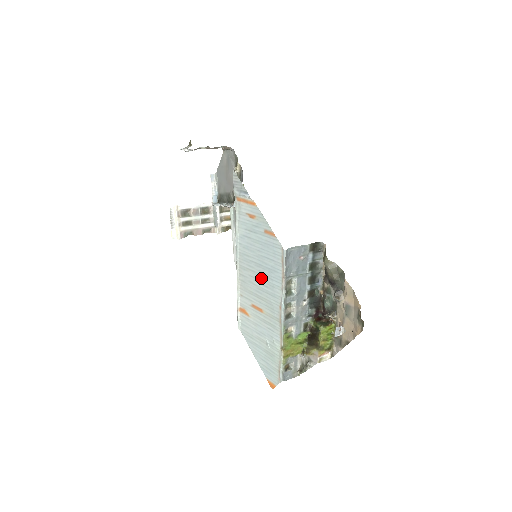
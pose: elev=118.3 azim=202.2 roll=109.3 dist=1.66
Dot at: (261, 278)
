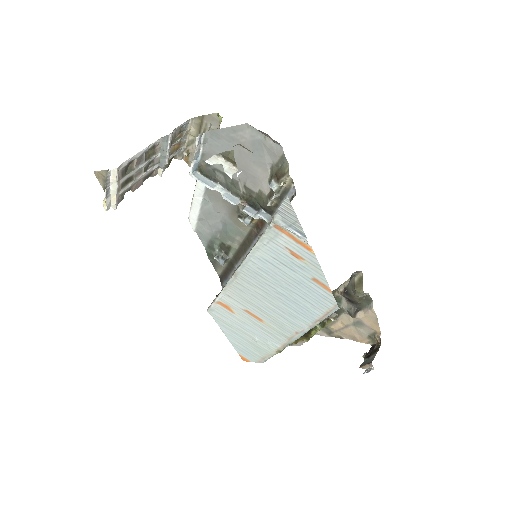
Dot at: (278, 303)
